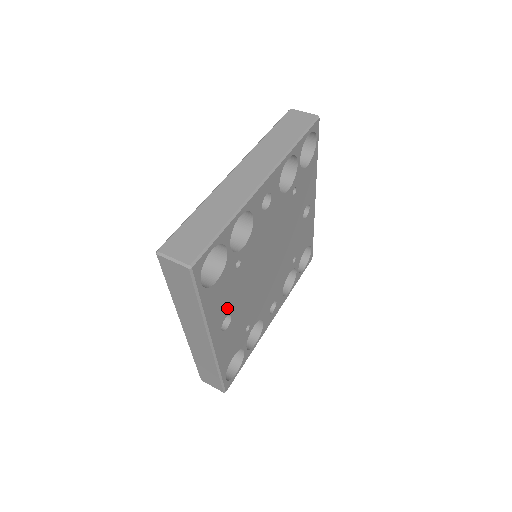
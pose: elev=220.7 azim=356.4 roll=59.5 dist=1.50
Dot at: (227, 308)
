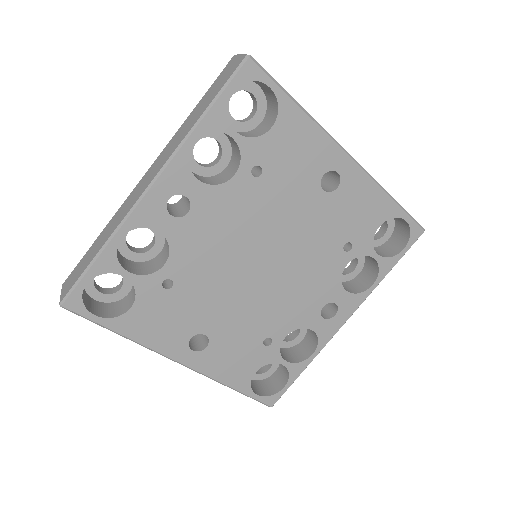
Dot at: (186, 329)
